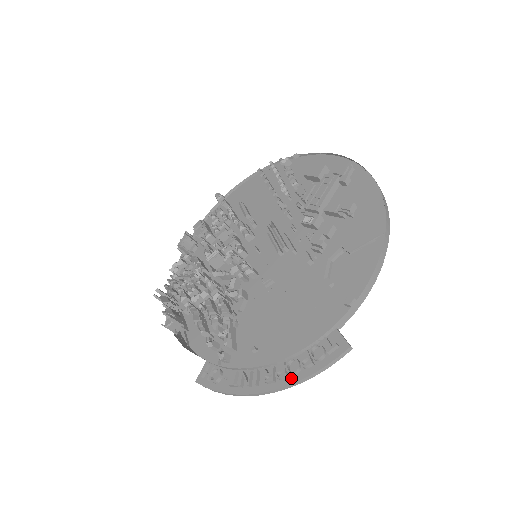
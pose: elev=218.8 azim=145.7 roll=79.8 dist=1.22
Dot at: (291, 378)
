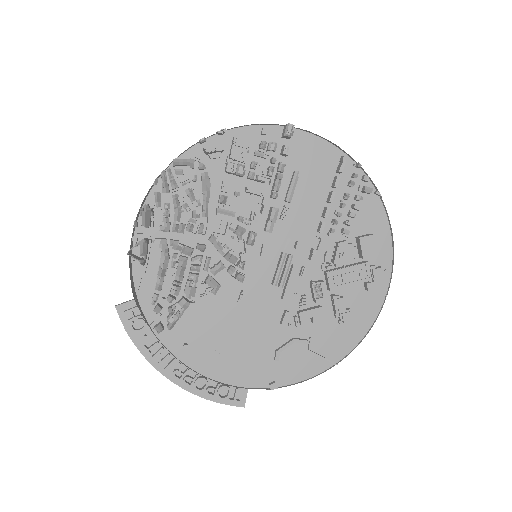
Dot at: (192, 388)
